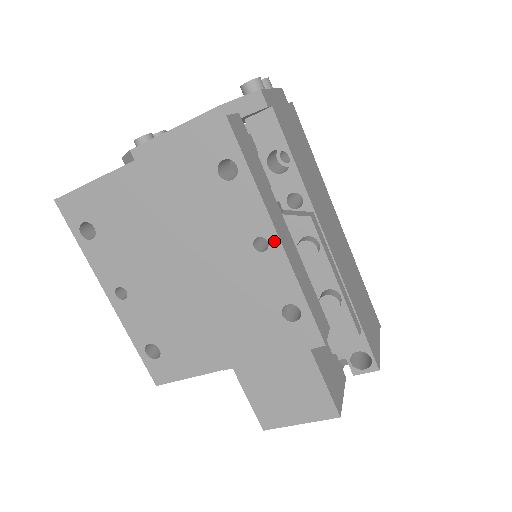
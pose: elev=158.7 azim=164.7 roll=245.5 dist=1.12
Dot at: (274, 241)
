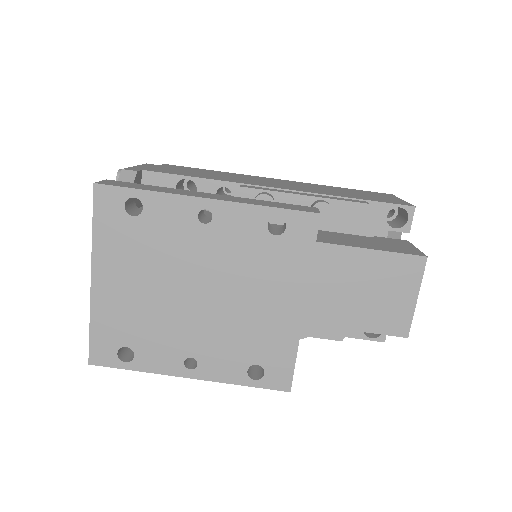
Dot at: (207, 204)
